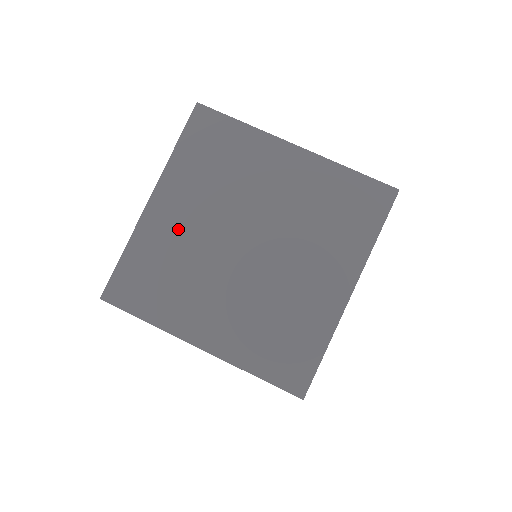
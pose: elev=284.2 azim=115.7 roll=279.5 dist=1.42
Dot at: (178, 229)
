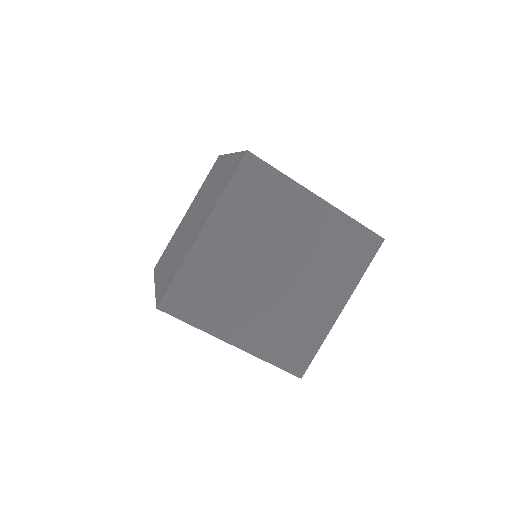
Dot at: occluded
